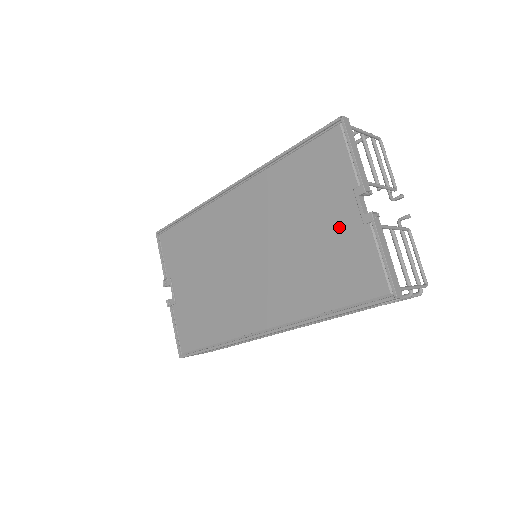
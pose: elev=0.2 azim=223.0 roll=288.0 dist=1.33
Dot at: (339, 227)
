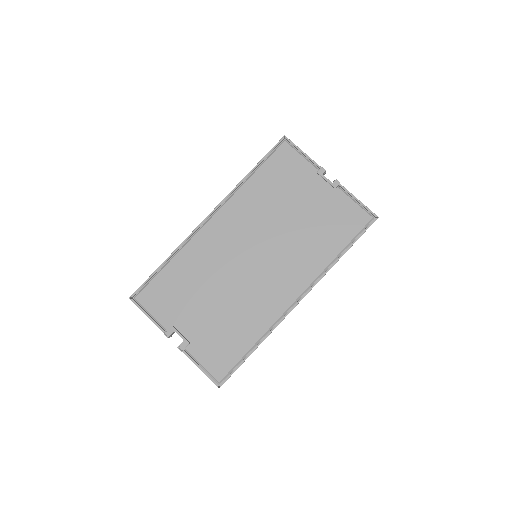
Dot at: (318, 199)
